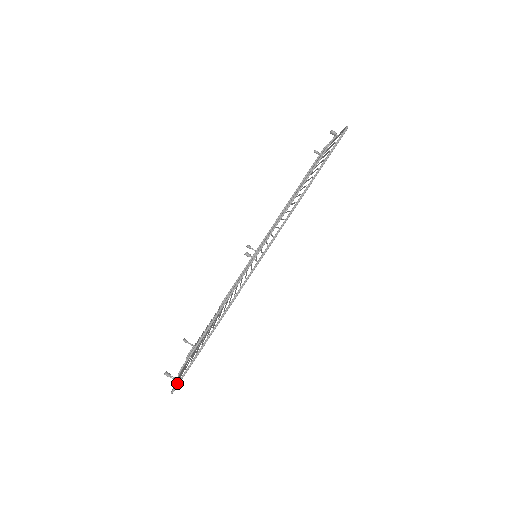
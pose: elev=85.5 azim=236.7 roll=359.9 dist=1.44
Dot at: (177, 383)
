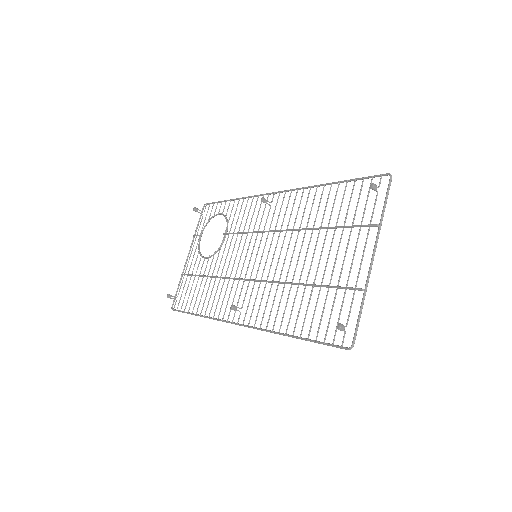
Dot at: occluded
